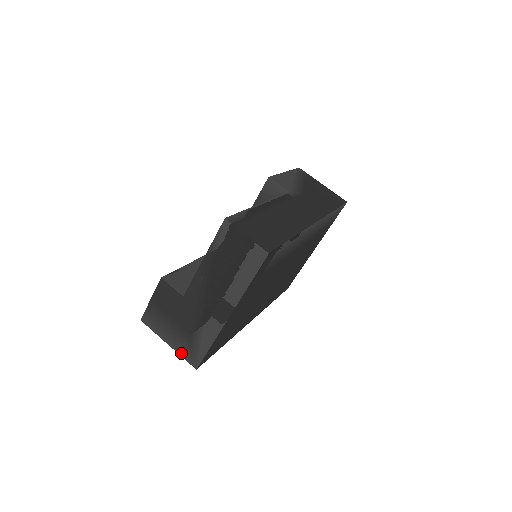
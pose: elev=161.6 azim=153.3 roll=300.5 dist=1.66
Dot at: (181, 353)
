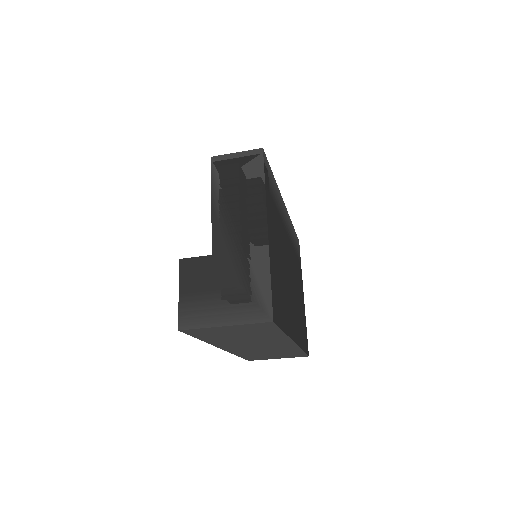
Dot at: (245, 320)
